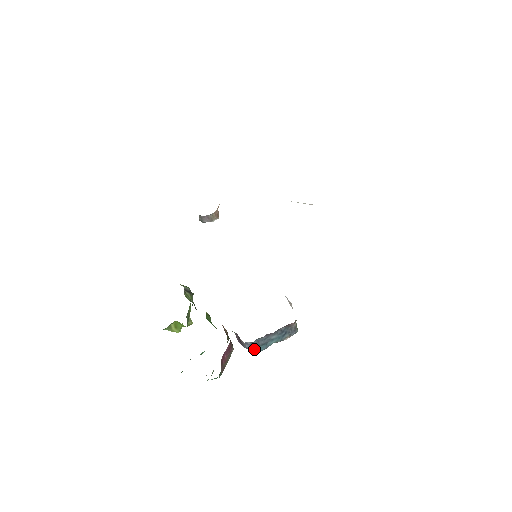
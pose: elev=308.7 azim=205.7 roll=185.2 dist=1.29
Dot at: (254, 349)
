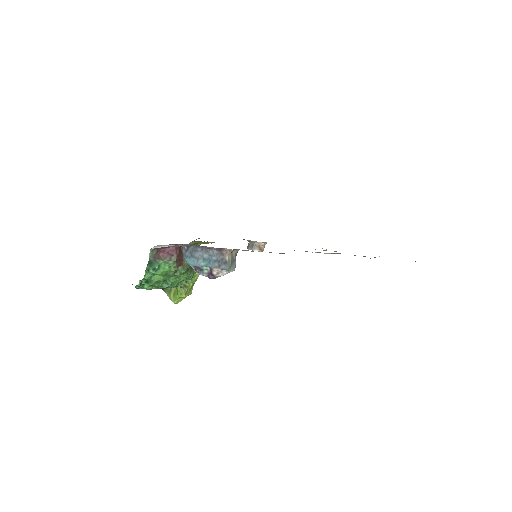
Dot at: (187, 257)
